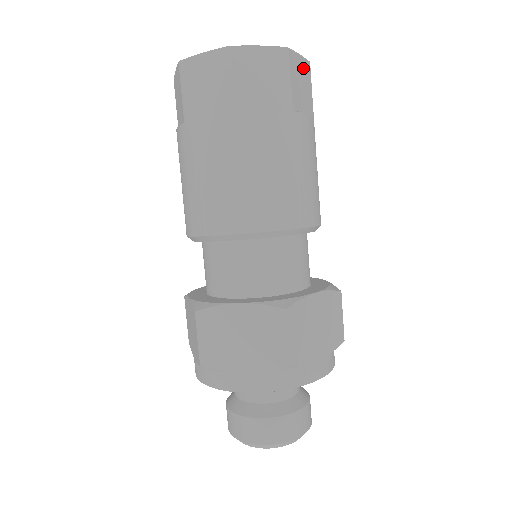
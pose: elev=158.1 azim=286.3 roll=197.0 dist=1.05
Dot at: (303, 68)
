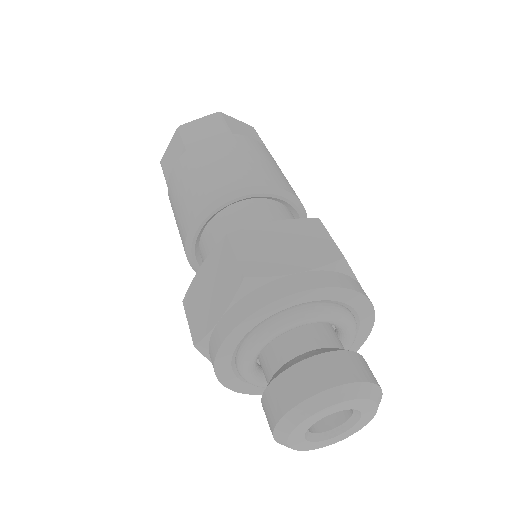
Dot at: occluded
